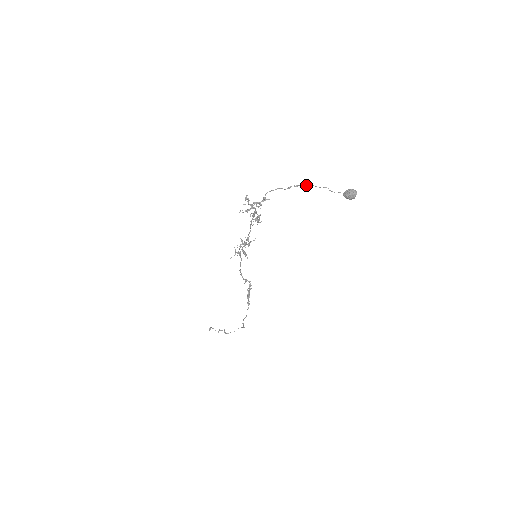
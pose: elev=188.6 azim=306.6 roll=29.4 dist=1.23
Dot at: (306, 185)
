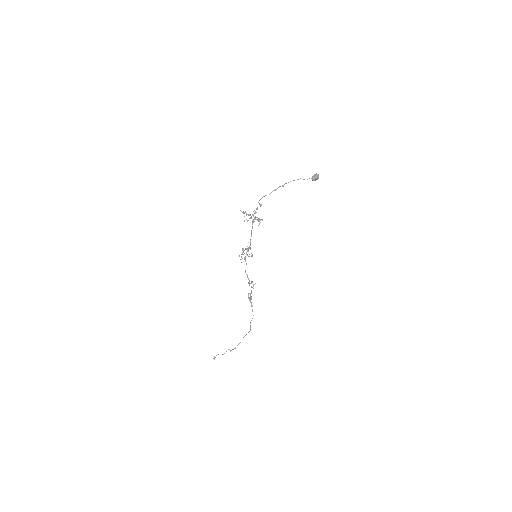
Dot at: occluded
